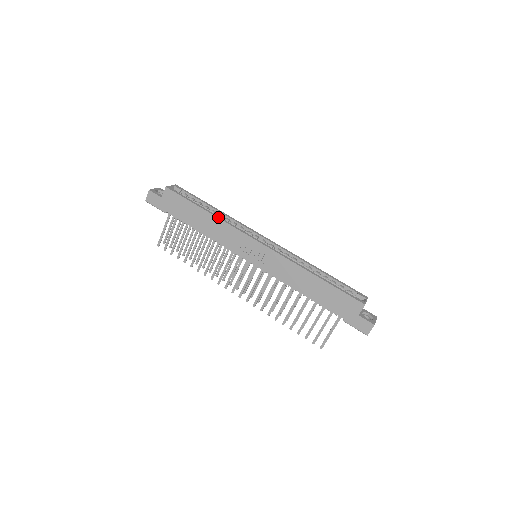
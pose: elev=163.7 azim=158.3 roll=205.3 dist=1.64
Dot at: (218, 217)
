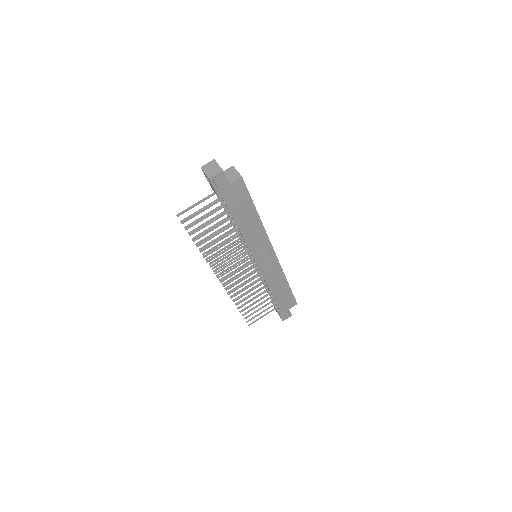
Dot at: (262, 223)
